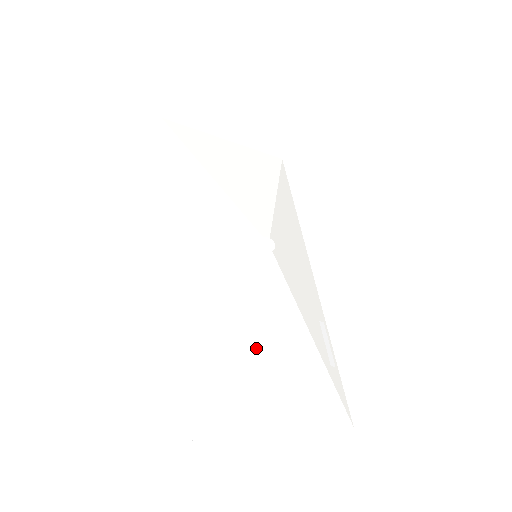
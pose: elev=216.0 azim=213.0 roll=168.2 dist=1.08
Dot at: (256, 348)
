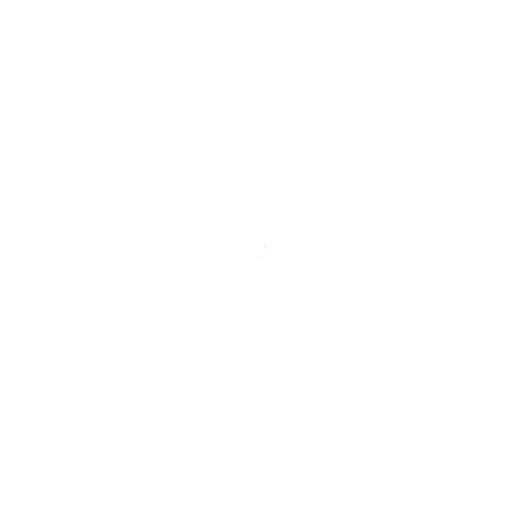
Dot at: (231, 335)
